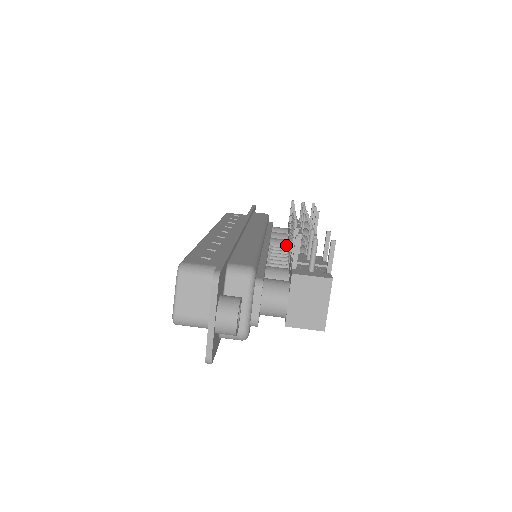
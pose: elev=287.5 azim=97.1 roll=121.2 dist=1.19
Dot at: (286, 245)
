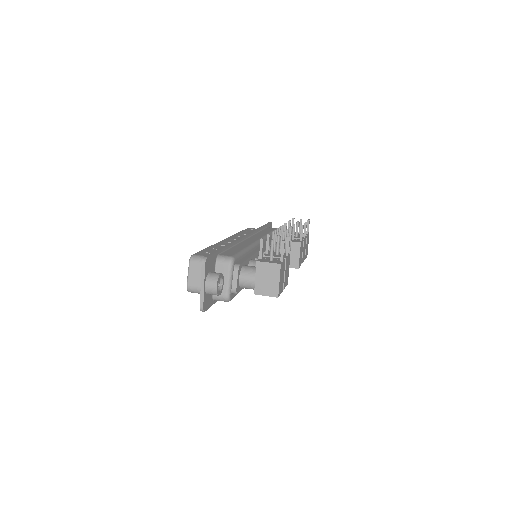
Dot at: occluded
